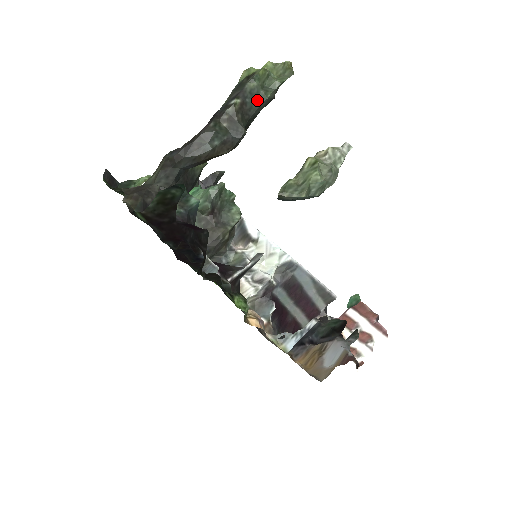
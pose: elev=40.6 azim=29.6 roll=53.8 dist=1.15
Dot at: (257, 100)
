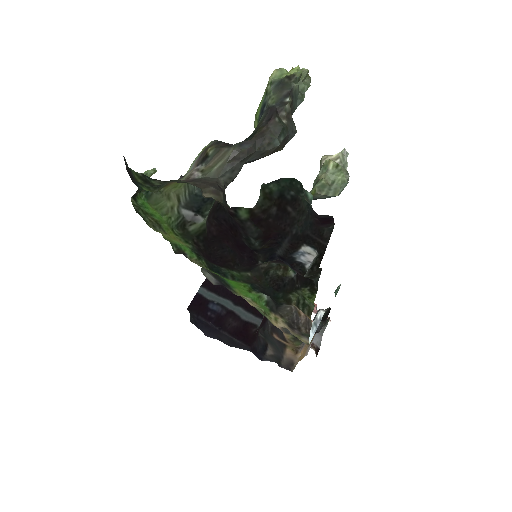
Dot at: (297, 101)
